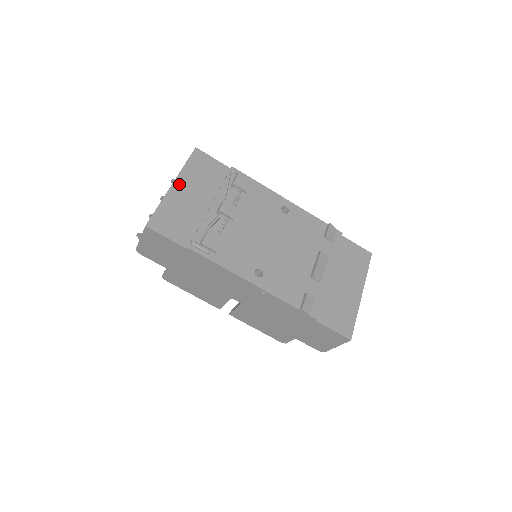
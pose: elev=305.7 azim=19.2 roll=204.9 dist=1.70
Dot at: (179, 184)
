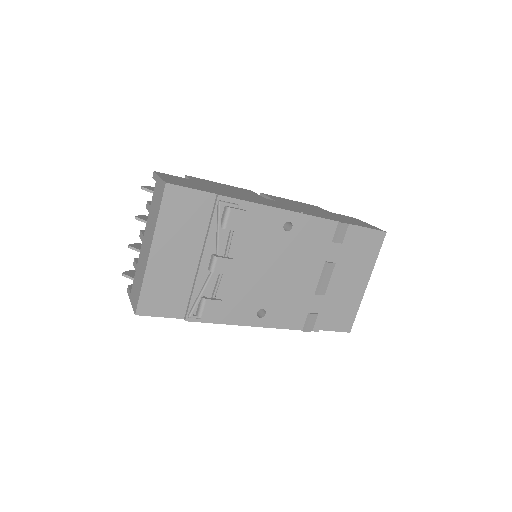
Dot at: (158, 248)
